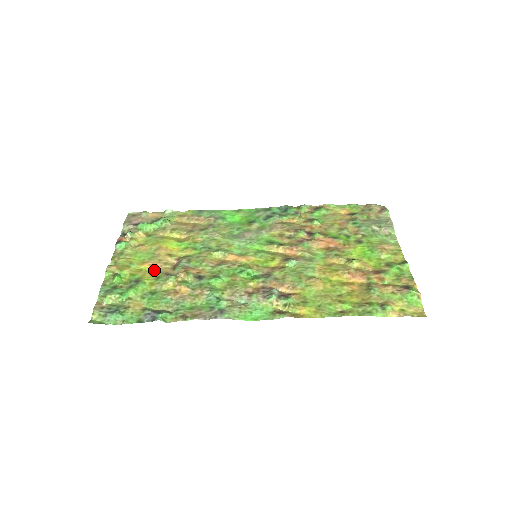
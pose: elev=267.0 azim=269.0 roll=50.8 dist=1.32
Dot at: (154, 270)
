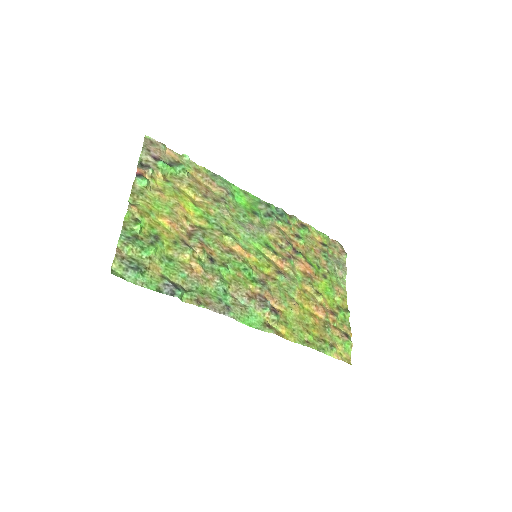
Dot at: (172, 230)
